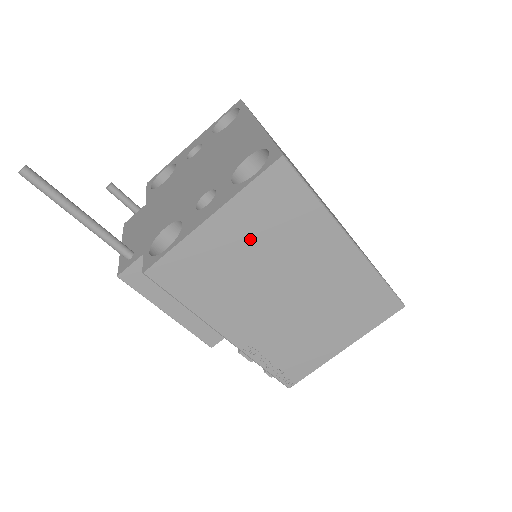
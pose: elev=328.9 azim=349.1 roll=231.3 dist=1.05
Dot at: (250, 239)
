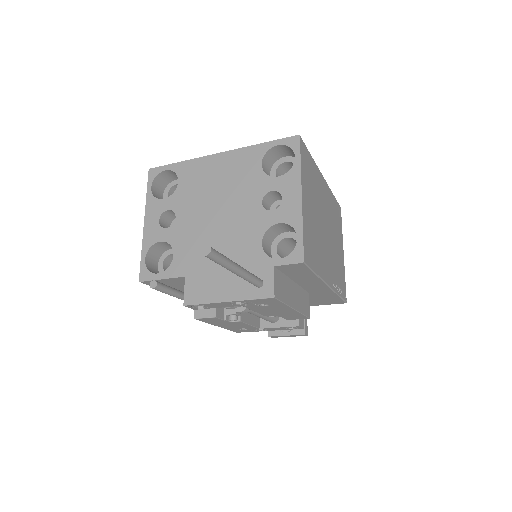
Dot at: (311, 201)
